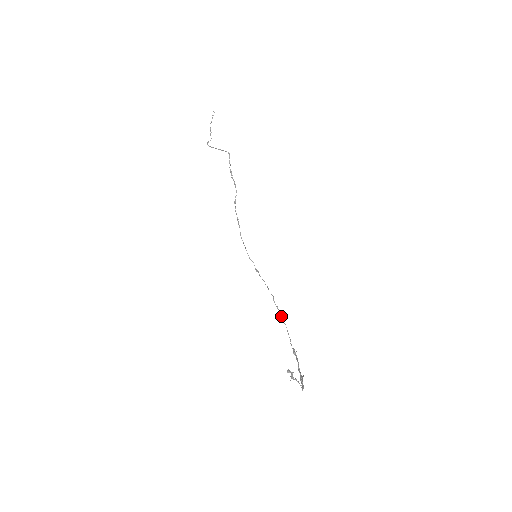
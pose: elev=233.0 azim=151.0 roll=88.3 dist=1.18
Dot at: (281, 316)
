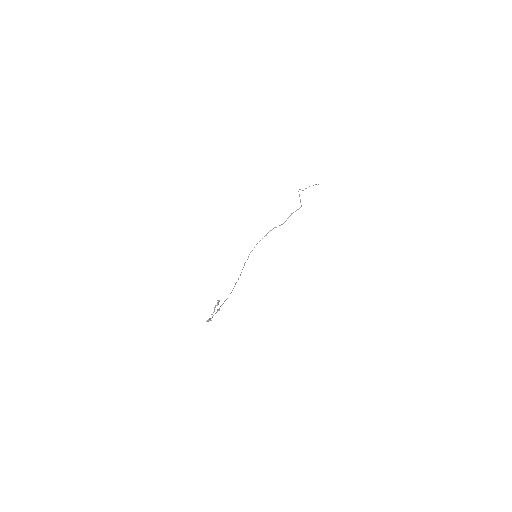
Dot at: occluded
